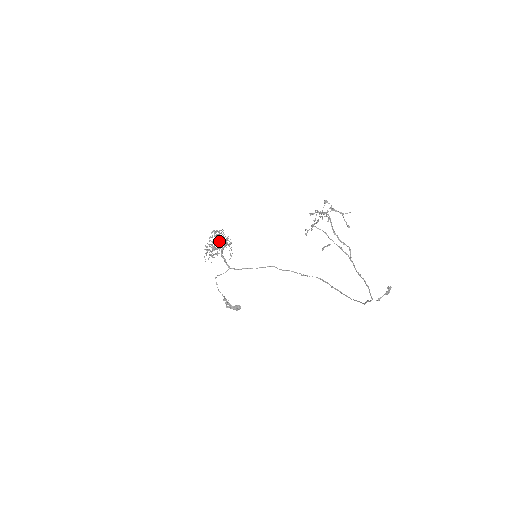
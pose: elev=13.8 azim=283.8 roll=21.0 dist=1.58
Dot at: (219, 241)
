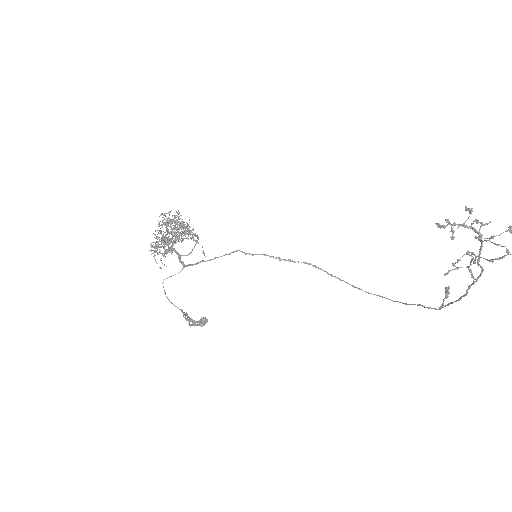
Dot at: (188, 235)
